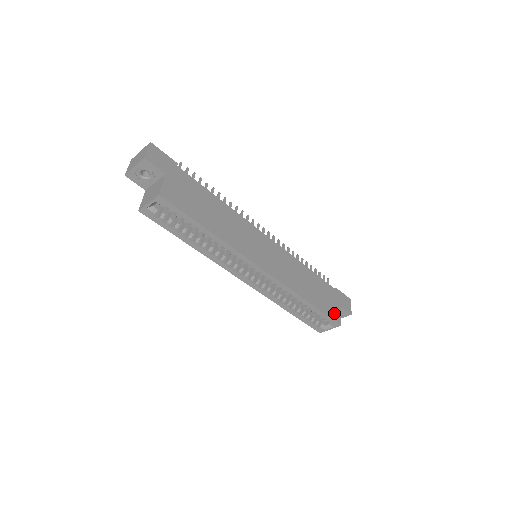
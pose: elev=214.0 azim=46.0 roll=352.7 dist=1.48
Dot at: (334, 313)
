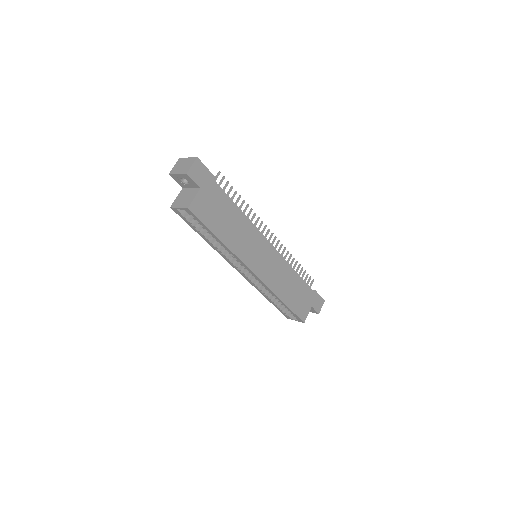
Dot at: (303, 312)
